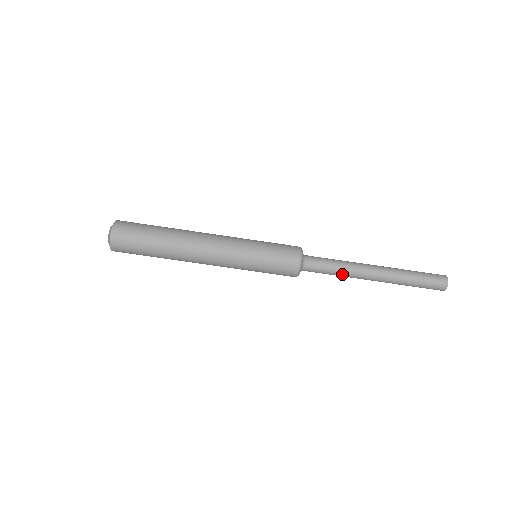
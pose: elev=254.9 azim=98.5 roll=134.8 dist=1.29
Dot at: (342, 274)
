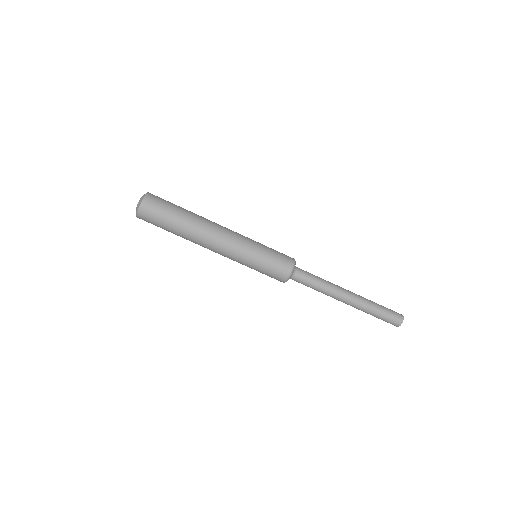
Dot at: occluded
